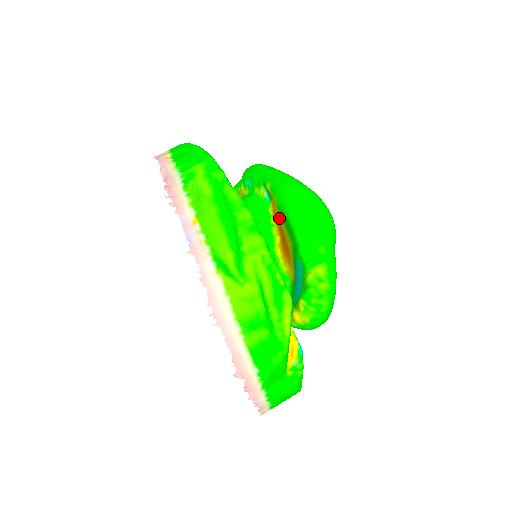
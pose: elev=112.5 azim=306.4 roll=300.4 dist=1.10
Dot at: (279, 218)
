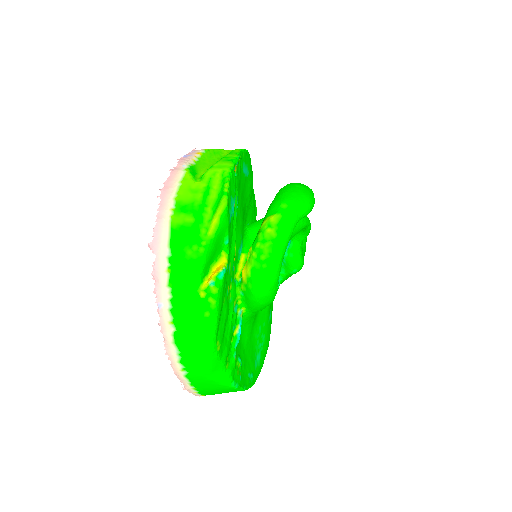
Dot at: occluded
